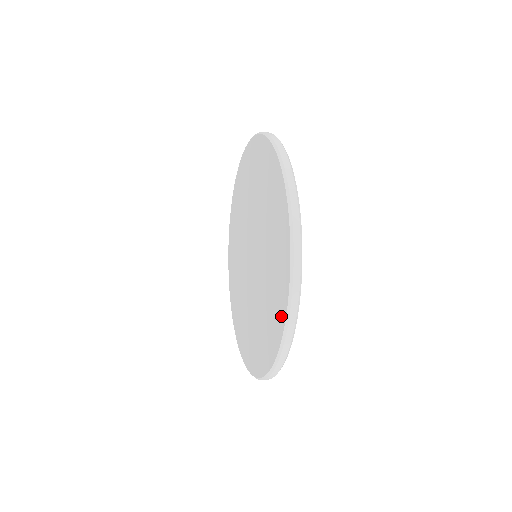
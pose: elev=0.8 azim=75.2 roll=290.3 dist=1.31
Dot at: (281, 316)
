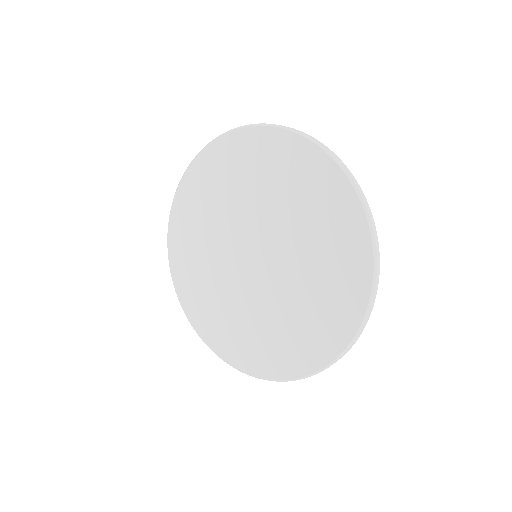
Dot at: (304, 365)
